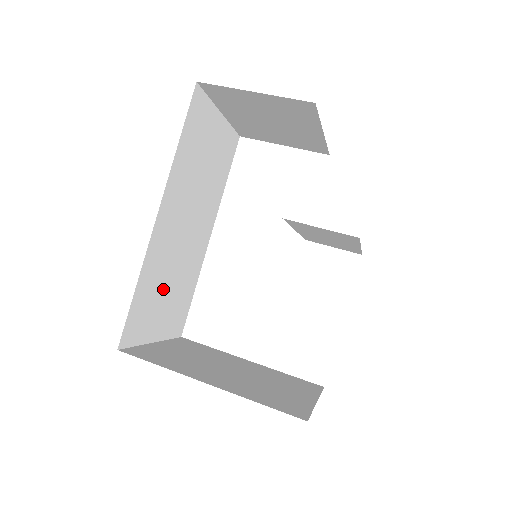
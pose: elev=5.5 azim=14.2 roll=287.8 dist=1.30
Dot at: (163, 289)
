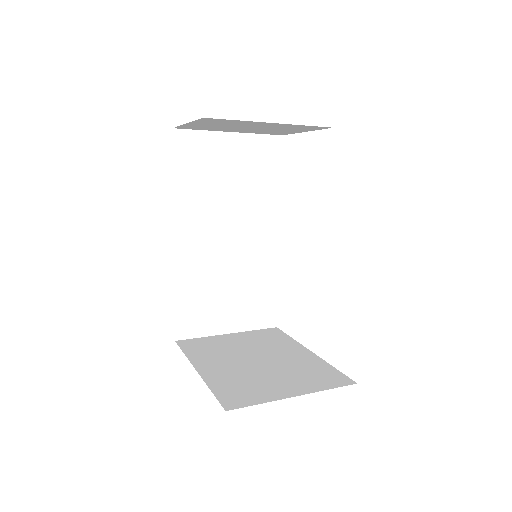
Dot at: (218, 291)
